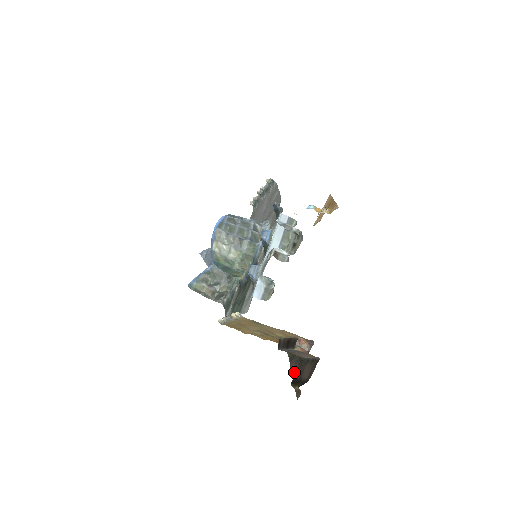
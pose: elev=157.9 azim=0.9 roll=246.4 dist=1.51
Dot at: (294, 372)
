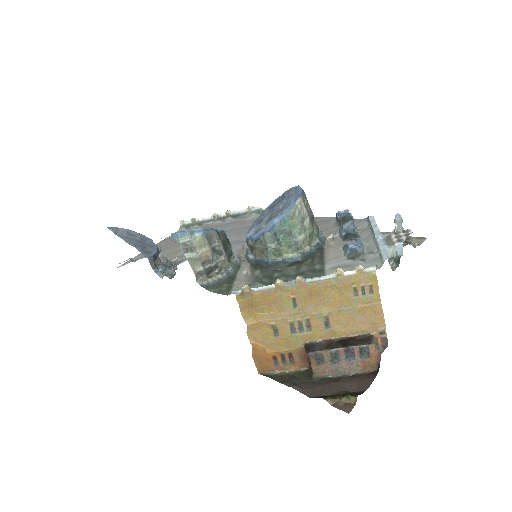
Dot at: (308, 392)
